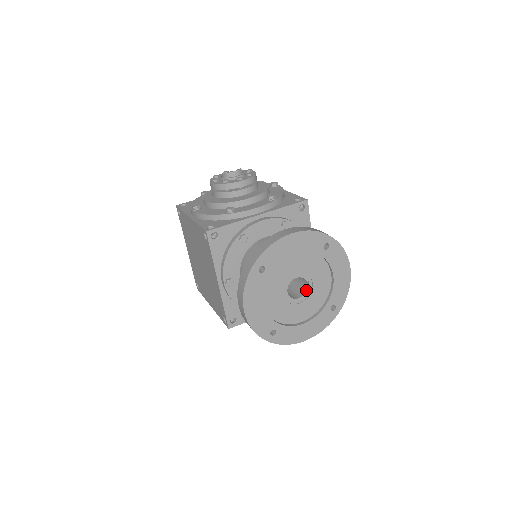
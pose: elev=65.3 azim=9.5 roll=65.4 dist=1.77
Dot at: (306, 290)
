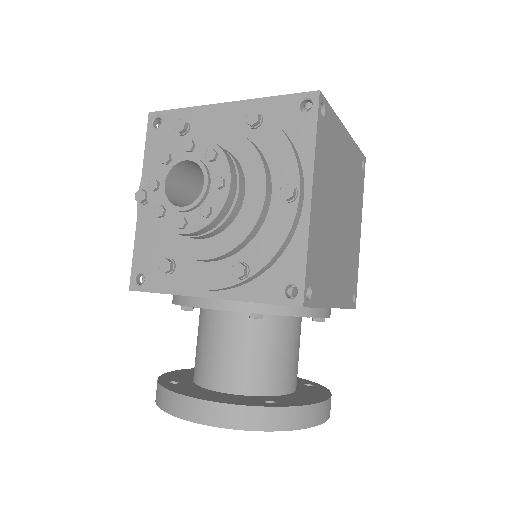
Dot at: occluded
